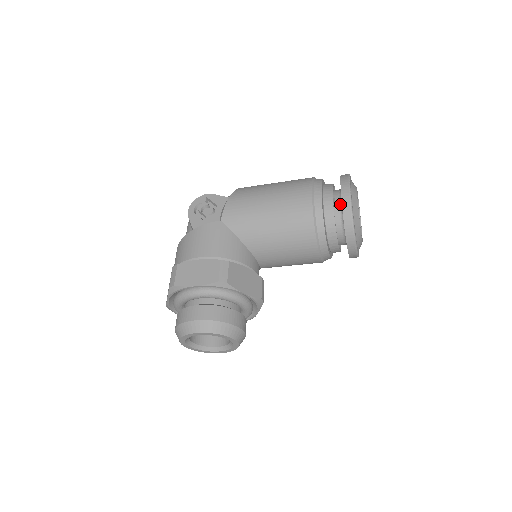
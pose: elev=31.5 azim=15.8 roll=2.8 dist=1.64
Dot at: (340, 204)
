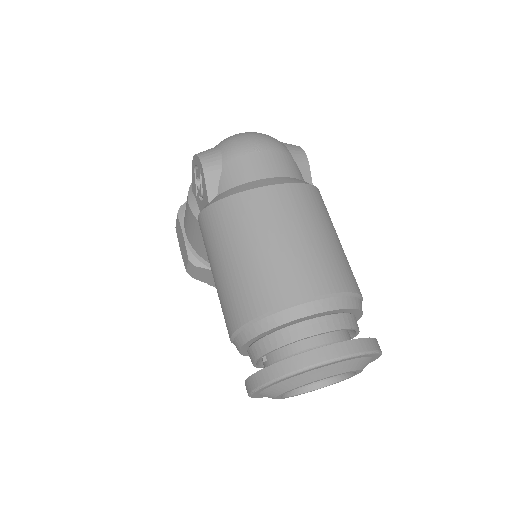
Dot at: occluded
